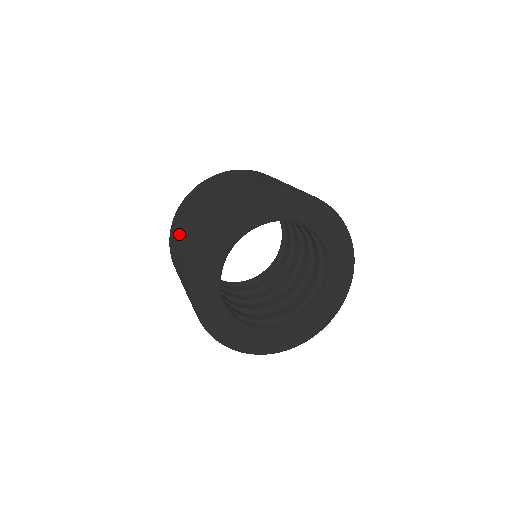
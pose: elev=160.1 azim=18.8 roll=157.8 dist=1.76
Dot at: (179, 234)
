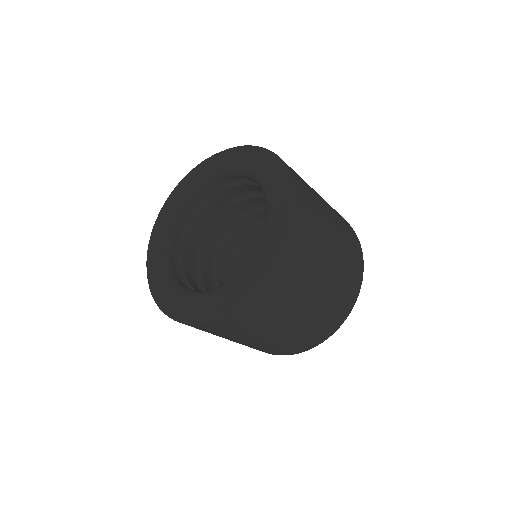
Dot at: occluded
